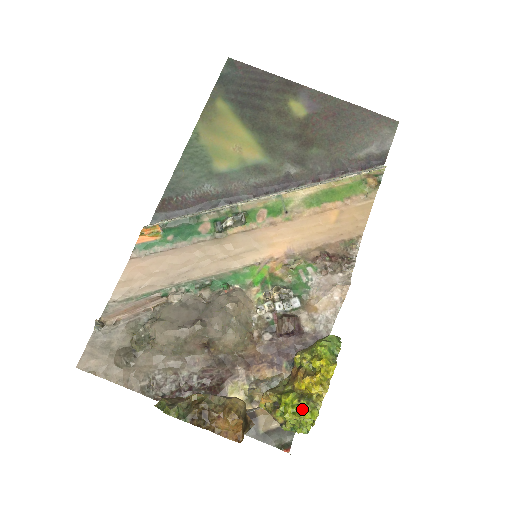
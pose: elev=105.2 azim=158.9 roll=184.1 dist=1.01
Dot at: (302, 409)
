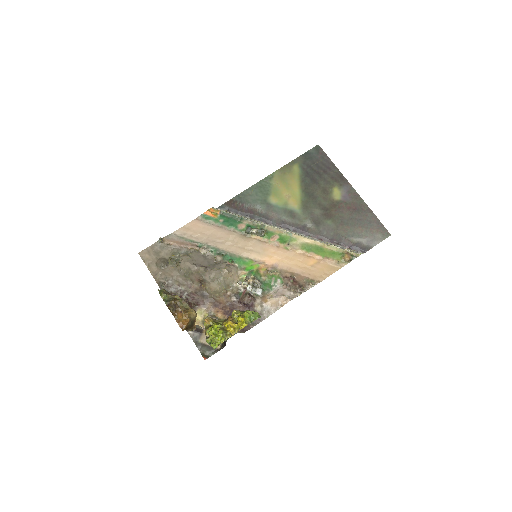
Dot at: (219, 334)
